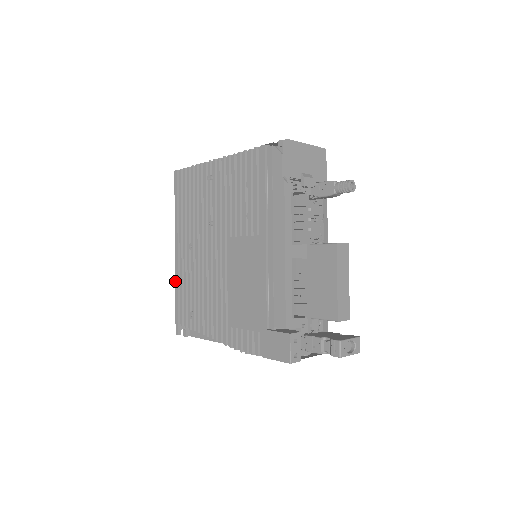
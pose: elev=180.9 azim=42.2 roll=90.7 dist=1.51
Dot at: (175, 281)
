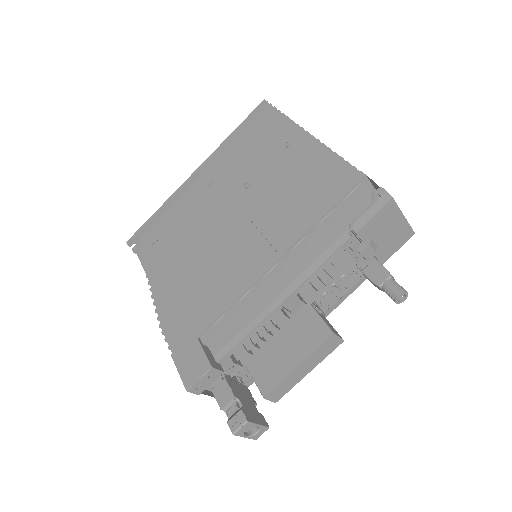
Dot at: (169, 197)
